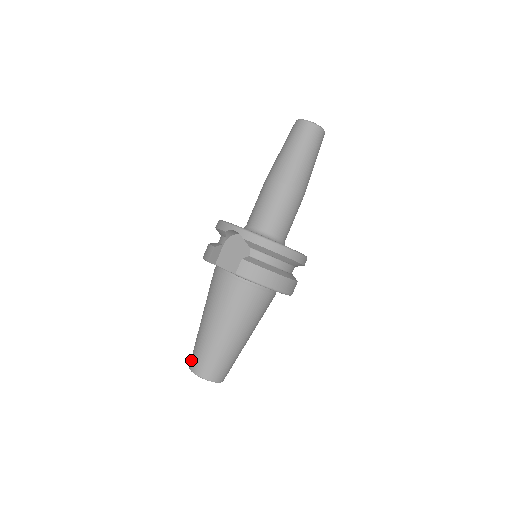
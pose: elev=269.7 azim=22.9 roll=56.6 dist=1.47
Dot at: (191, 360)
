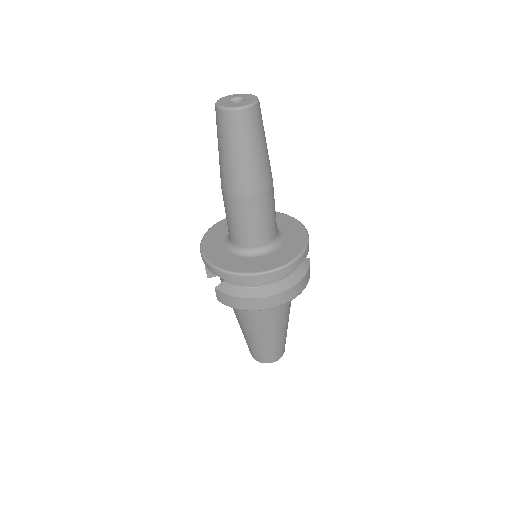
Dot at: occluded
